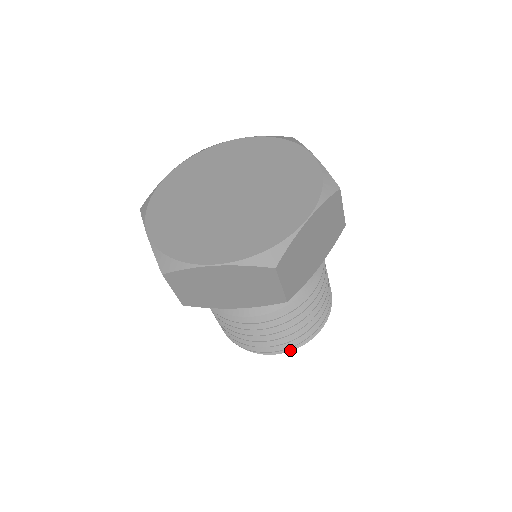
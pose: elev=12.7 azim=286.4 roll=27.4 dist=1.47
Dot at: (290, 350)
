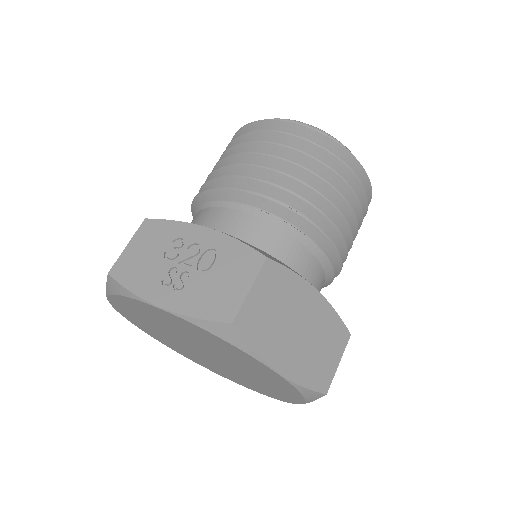
Dot at: occluded
